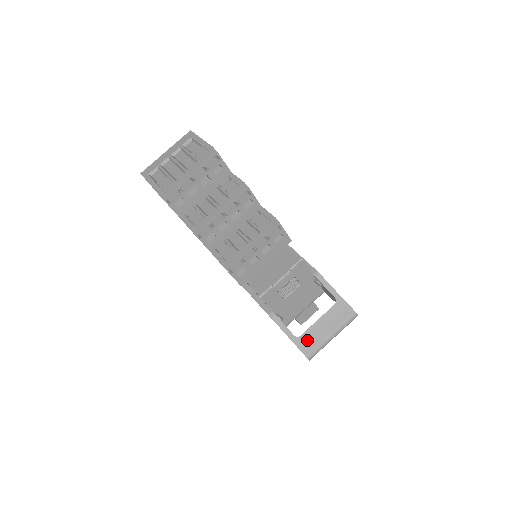
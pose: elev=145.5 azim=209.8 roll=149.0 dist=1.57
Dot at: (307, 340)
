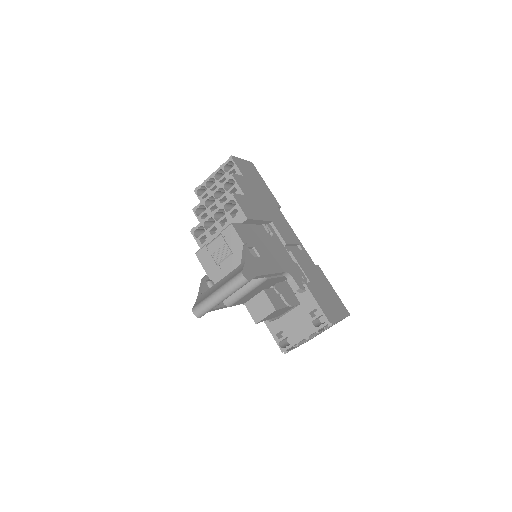
Dot at: (204, 296)
